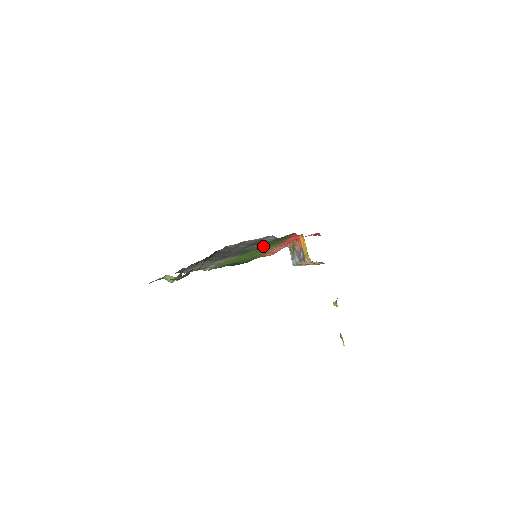
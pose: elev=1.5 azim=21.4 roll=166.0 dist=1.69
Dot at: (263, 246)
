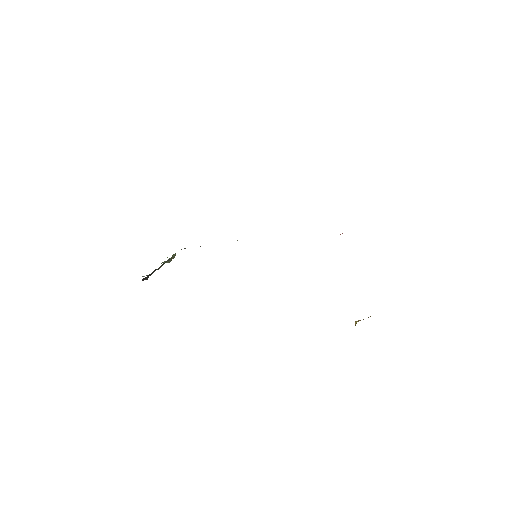
Dot at: occluded
